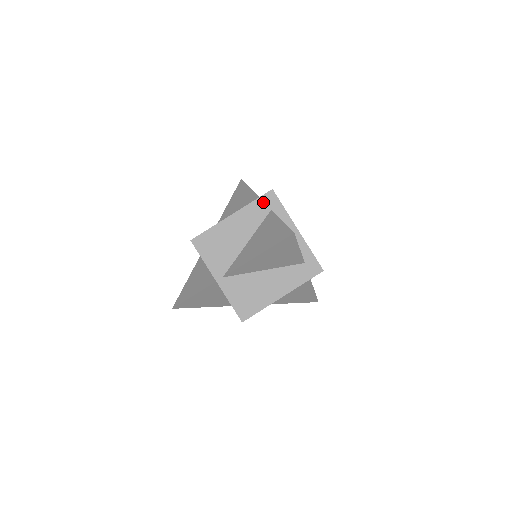
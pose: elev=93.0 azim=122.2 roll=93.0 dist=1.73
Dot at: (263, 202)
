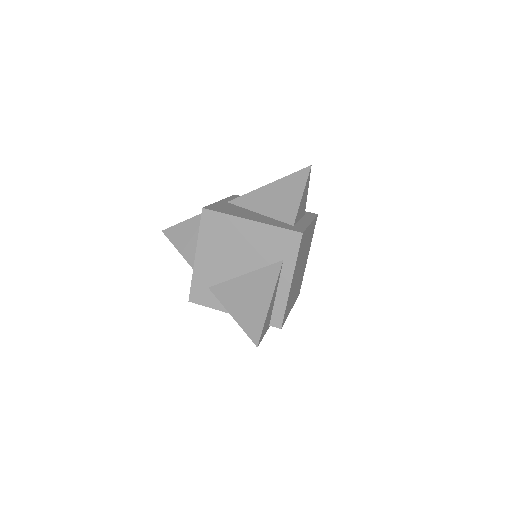
Dot at: occluded
